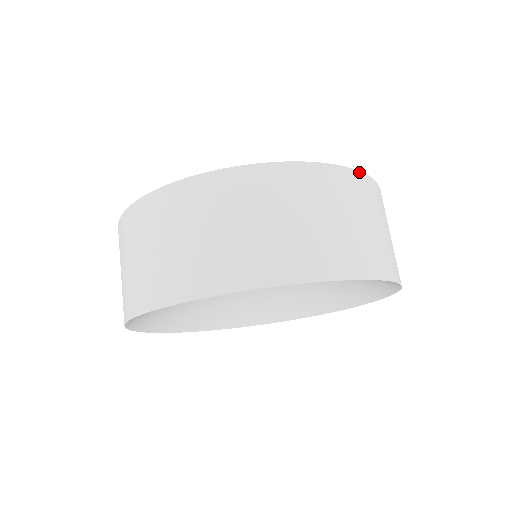
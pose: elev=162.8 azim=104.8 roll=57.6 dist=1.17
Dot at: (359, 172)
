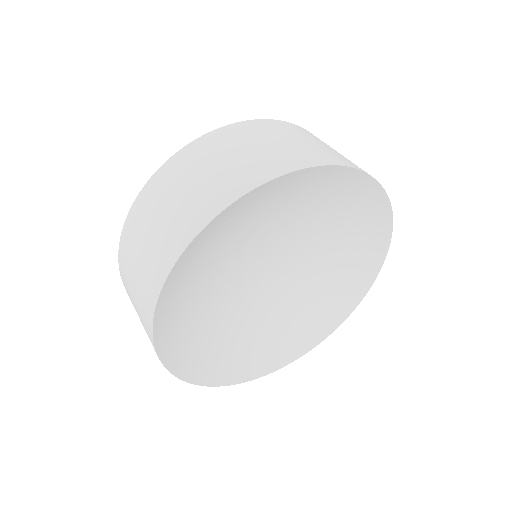
Dot at: occluded
